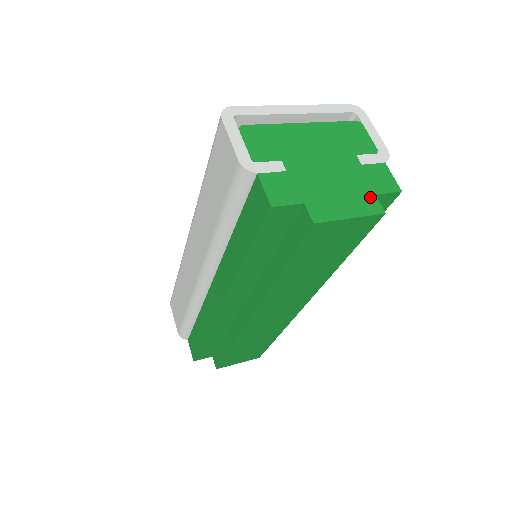
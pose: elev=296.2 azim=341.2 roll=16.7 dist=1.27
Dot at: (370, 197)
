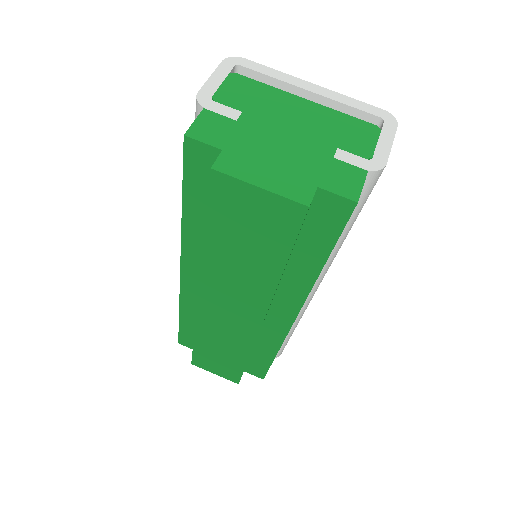
Dot at: (307, 185)
